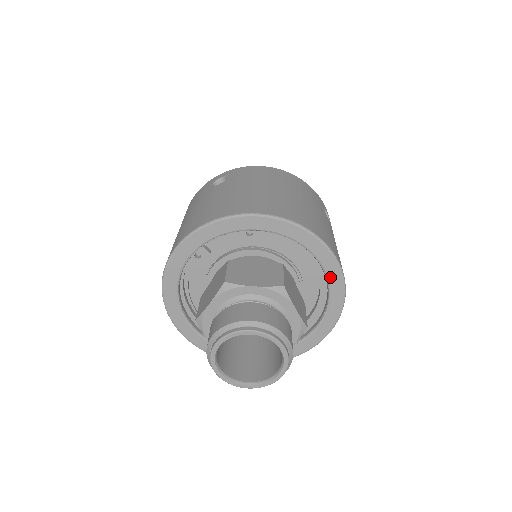
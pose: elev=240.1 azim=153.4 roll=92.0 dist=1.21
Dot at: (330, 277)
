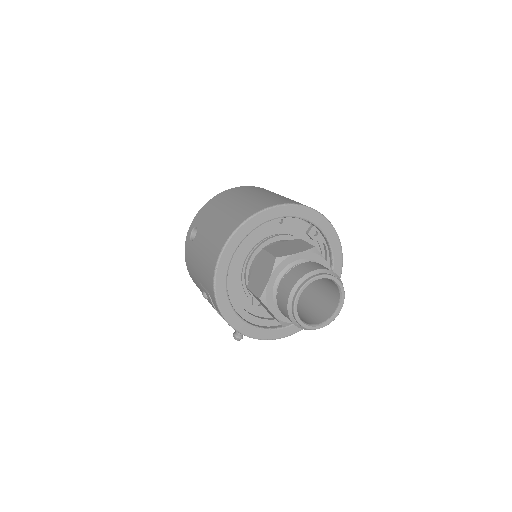
Dot at: occluded
